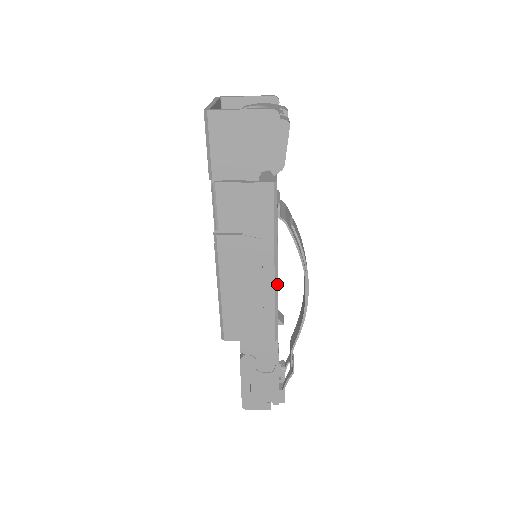
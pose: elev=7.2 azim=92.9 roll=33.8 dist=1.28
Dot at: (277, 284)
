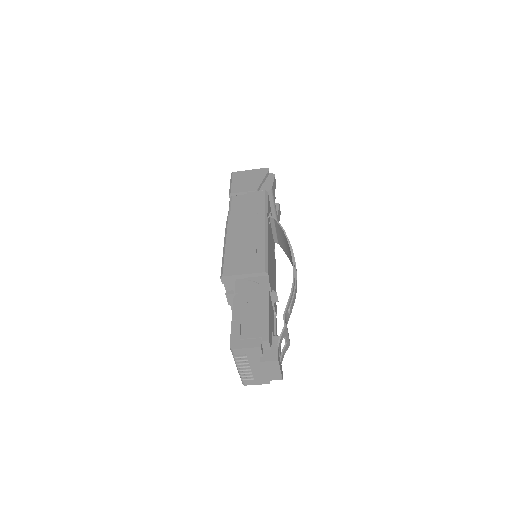
Dot at: (267, 237)
